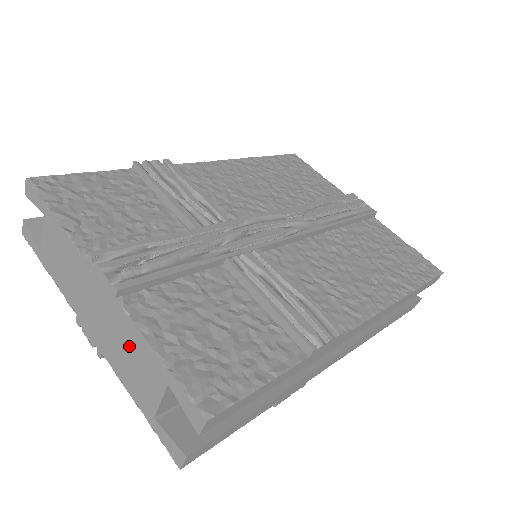
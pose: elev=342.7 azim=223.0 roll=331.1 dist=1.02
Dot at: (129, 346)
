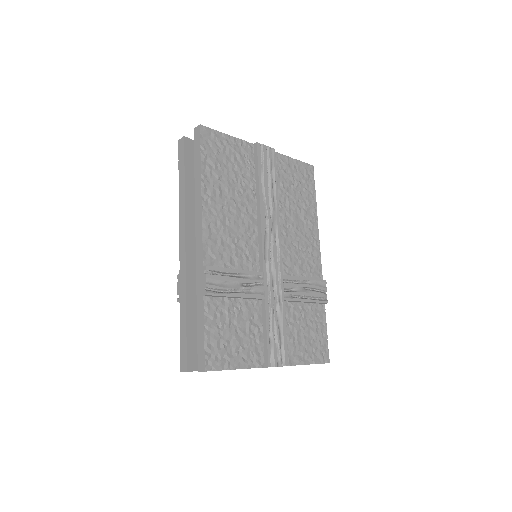
Dot at: occluded
